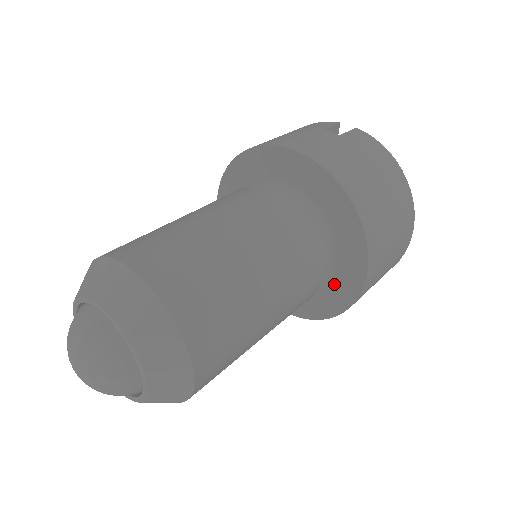
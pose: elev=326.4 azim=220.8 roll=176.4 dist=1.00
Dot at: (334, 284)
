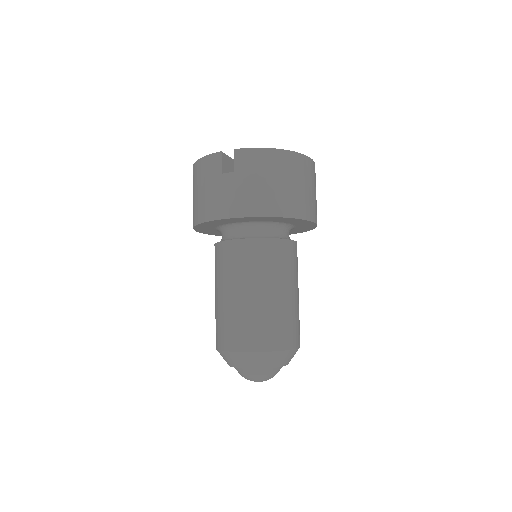
Dot at: (300, 227)
